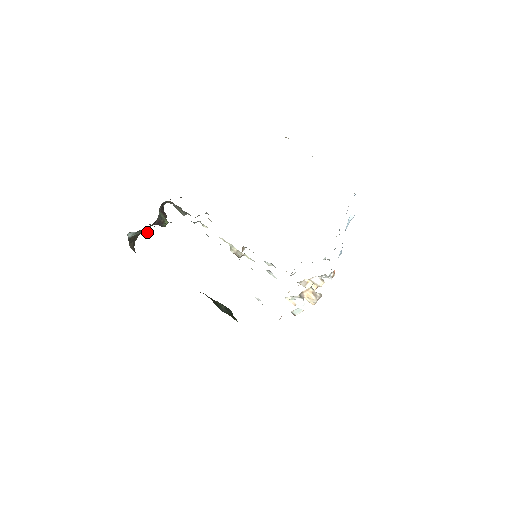
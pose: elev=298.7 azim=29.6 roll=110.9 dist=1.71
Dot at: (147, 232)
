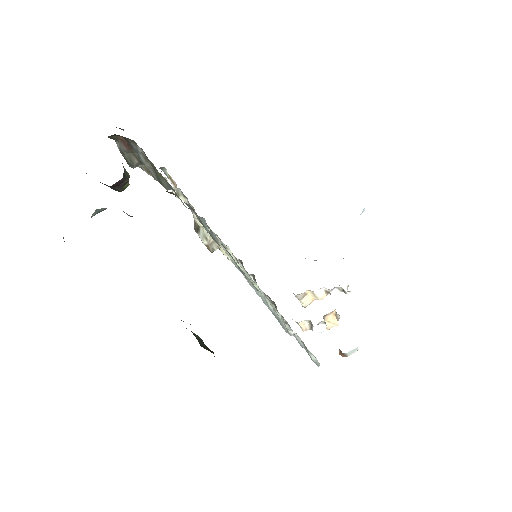
Dot at: occluded
